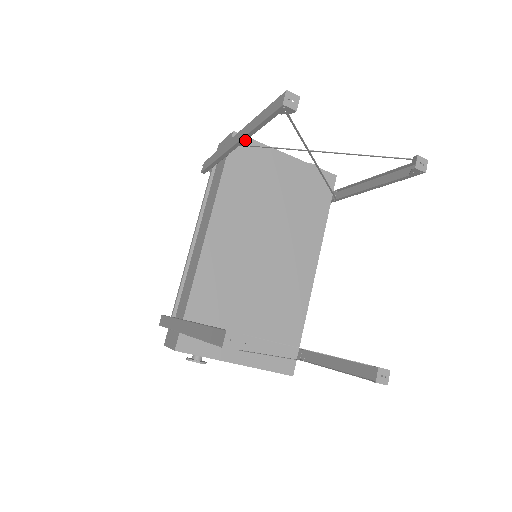
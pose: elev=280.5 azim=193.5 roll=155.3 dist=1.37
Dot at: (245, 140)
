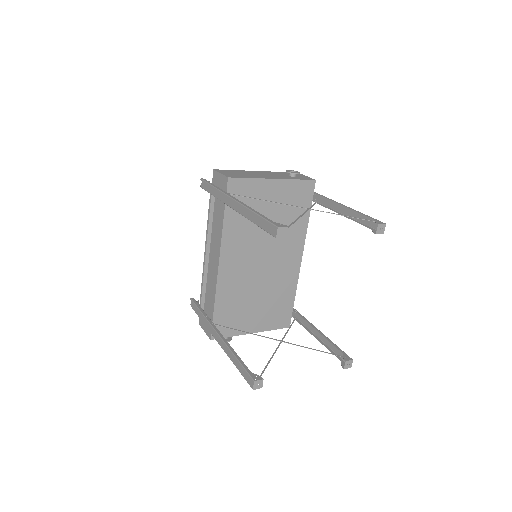
Dot at: occluded
